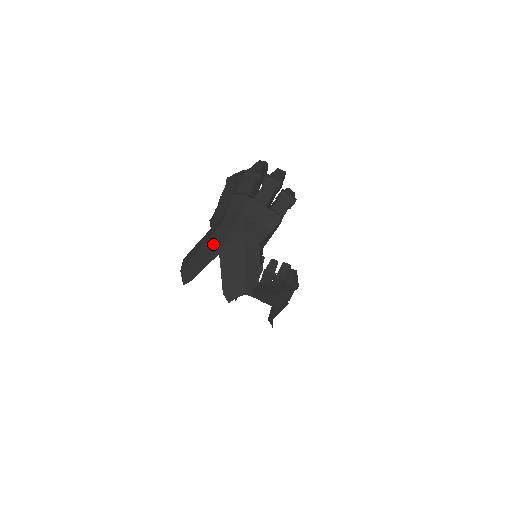
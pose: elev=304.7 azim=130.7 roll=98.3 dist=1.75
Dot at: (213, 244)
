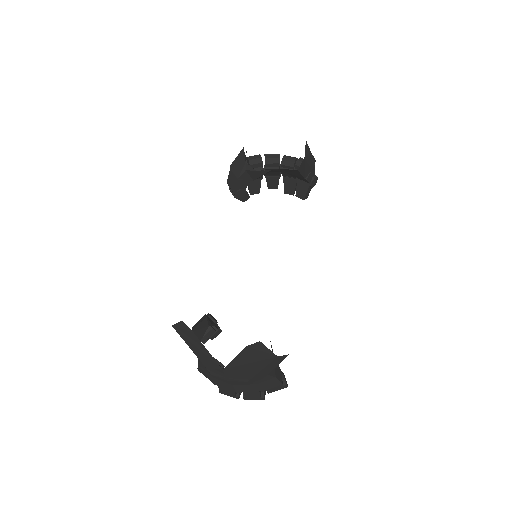
Dot at: occluded
